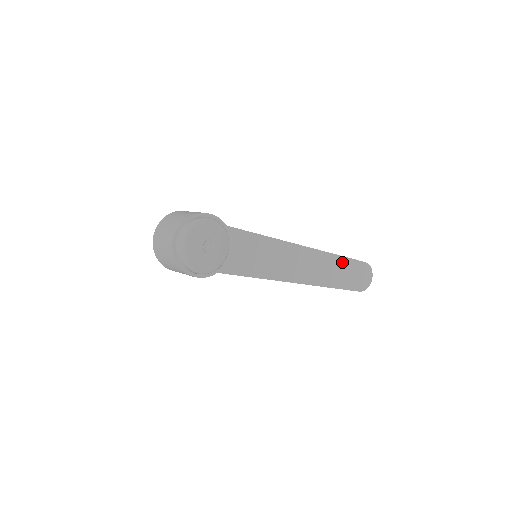
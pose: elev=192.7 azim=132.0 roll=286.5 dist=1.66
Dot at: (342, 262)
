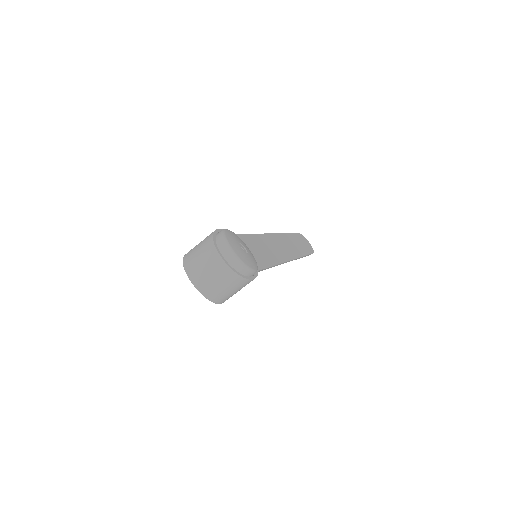
Dot at: (291, 237)
